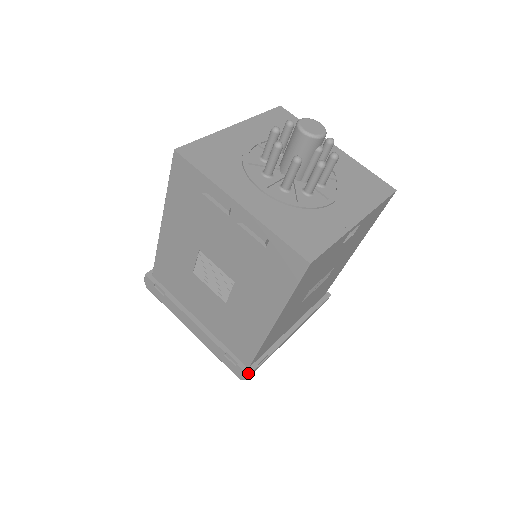
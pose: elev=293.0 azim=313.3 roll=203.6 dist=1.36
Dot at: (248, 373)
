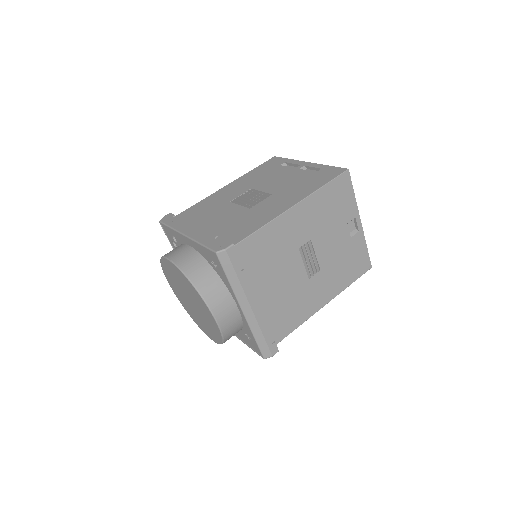
Dot at: (233, 244)
